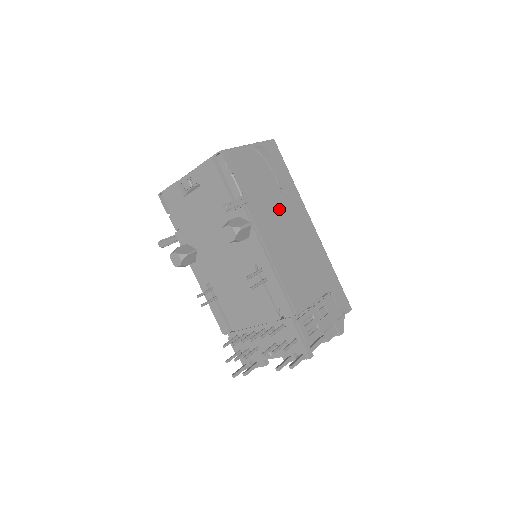
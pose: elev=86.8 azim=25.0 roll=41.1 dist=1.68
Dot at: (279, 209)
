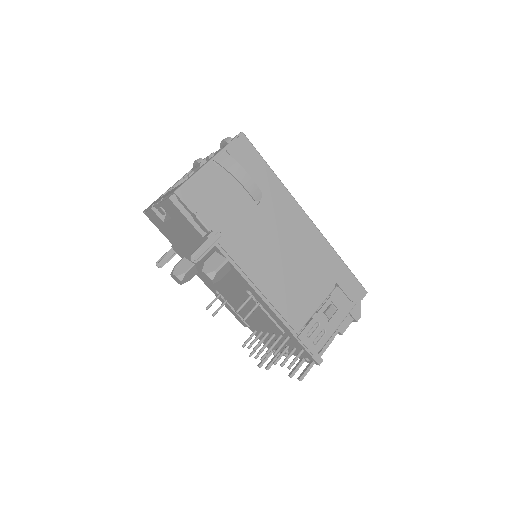
Dot at: (261, 223)
